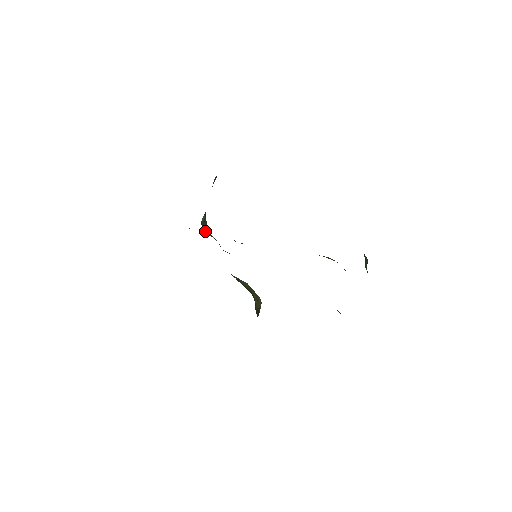
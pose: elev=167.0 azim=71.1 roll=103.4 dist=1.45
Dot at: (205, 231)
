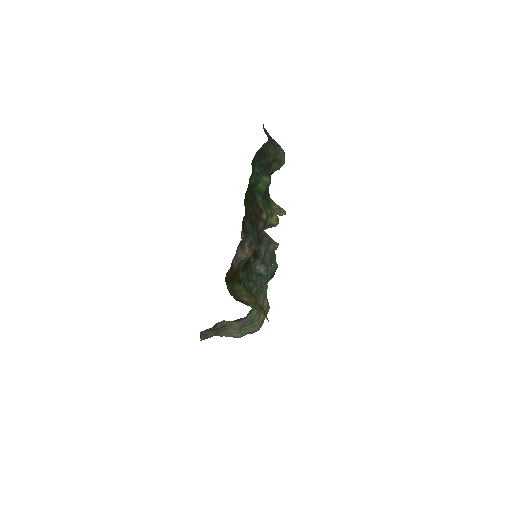
Dot at: occluded
